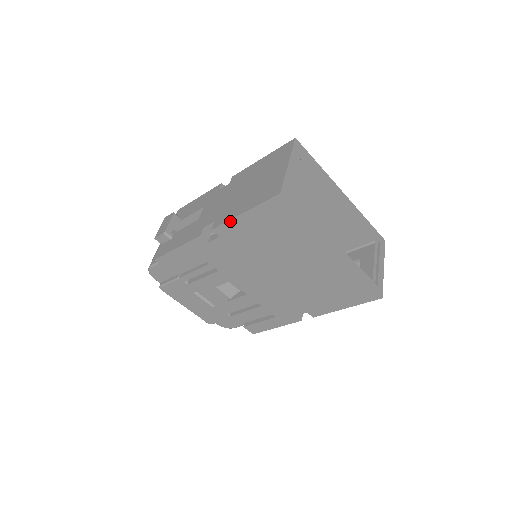
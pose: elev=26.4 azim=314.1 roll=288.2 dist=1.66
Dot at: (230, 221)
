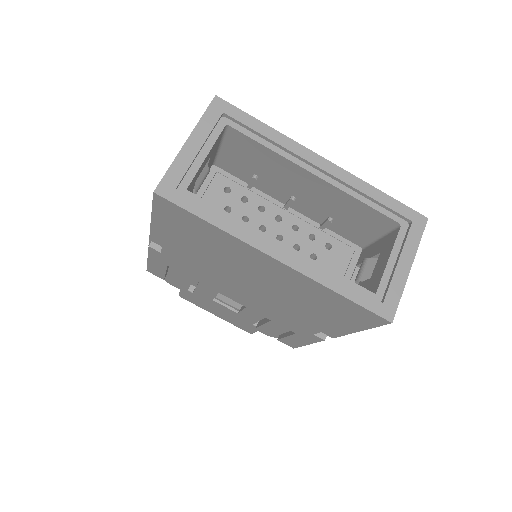
Dot at: (152, 229)
